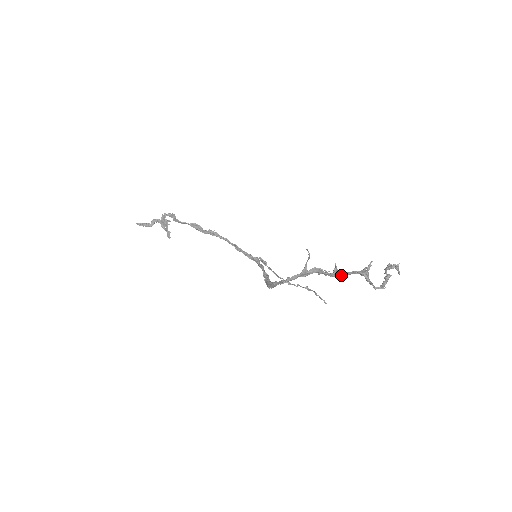
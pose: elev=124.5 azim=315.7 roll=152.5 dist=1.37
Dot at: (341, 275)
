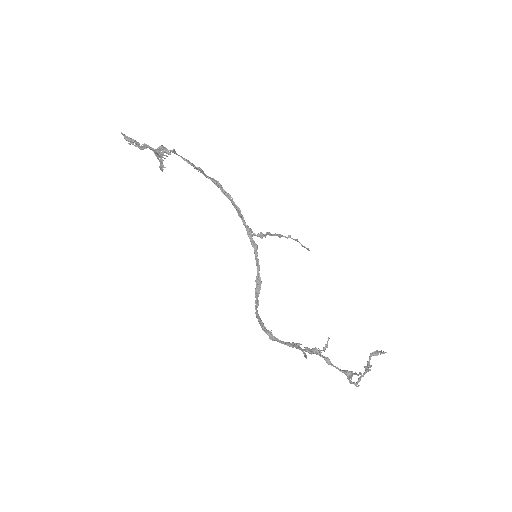
Dot at: (328, 363)
